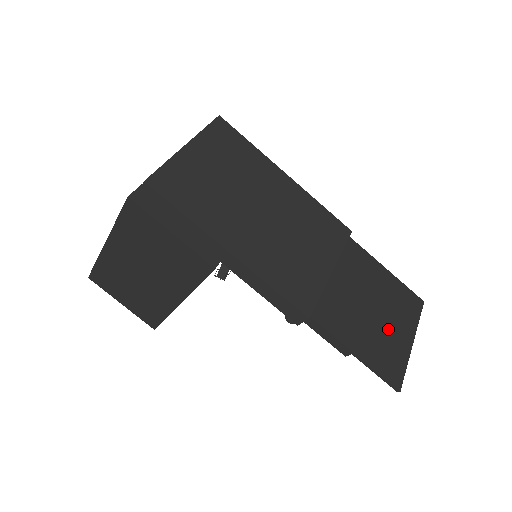
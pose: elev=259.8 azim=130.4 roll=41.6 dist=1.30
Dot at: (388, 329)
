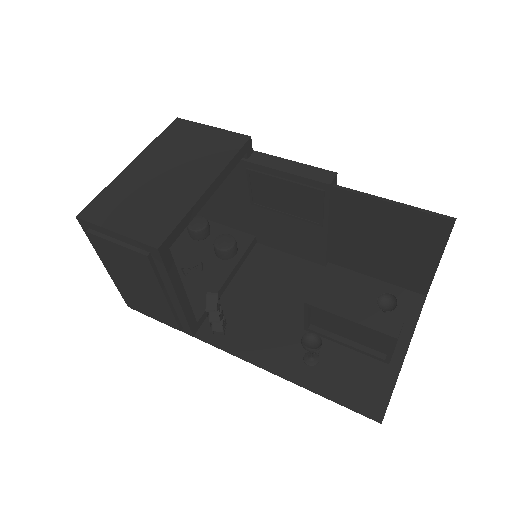
Dot at: (409, 244)
